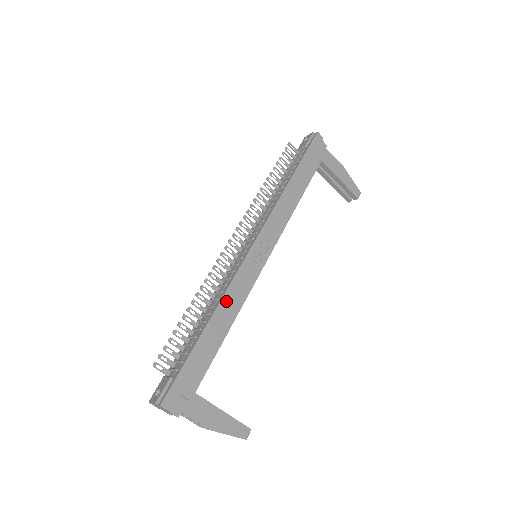
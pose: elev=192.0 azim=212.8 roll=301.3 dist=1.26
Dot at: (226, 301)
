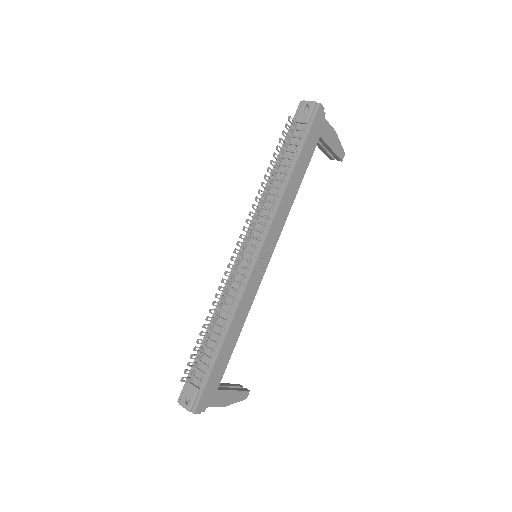
Dot at: (237, 316)
